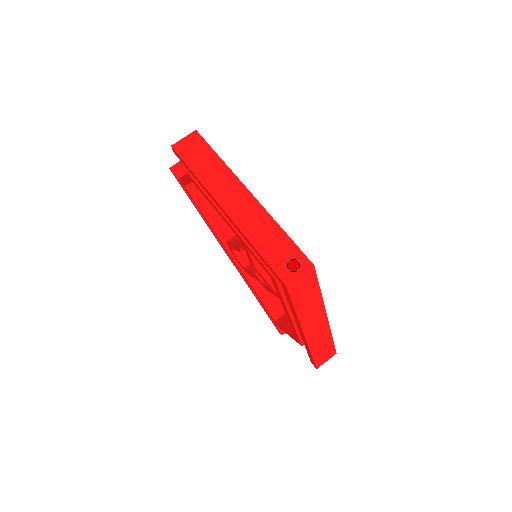
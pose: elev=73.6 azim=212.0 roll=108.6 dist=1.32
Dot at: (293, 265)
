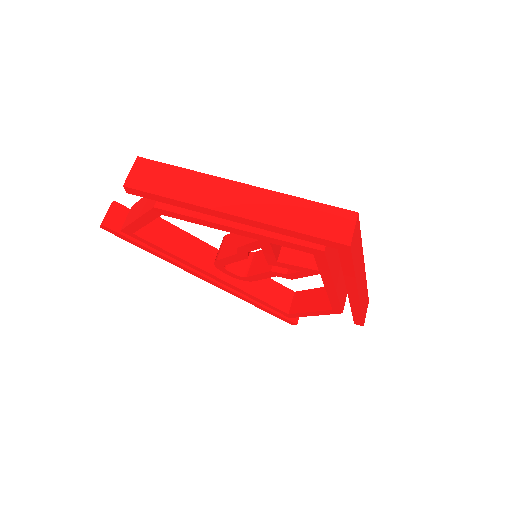
Dot at: (340, 224)
